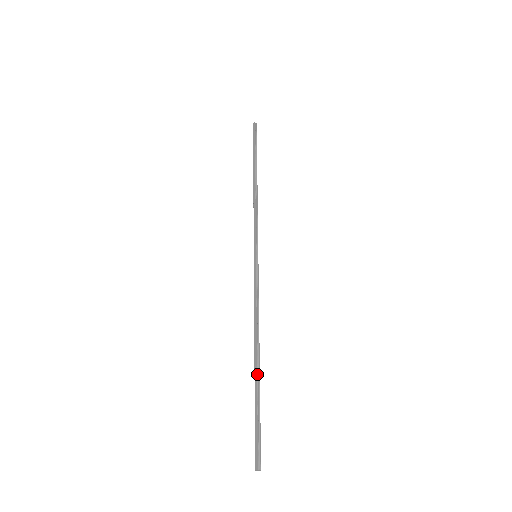
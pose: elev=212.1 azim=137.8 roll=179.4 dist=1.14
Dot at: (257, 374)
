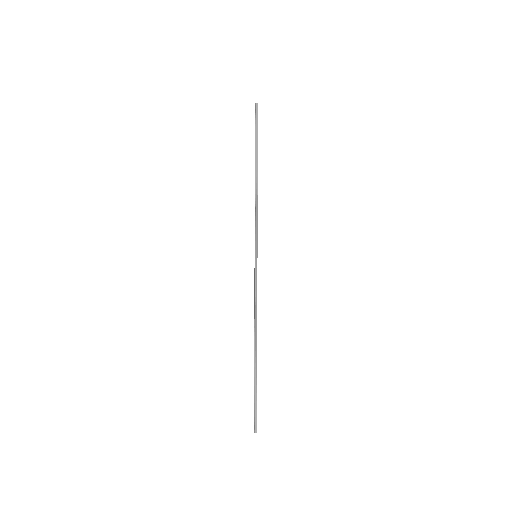
Dot at: (254, 362)
